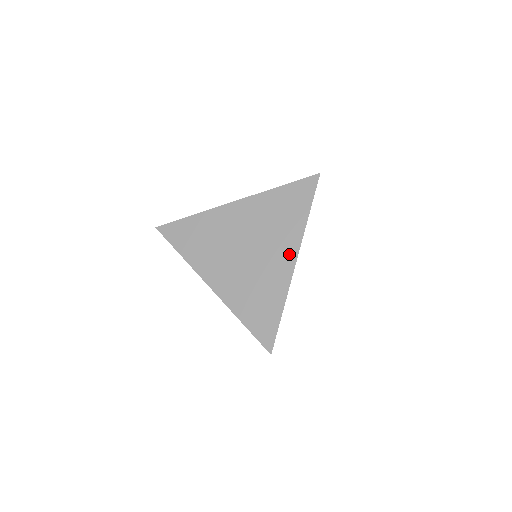
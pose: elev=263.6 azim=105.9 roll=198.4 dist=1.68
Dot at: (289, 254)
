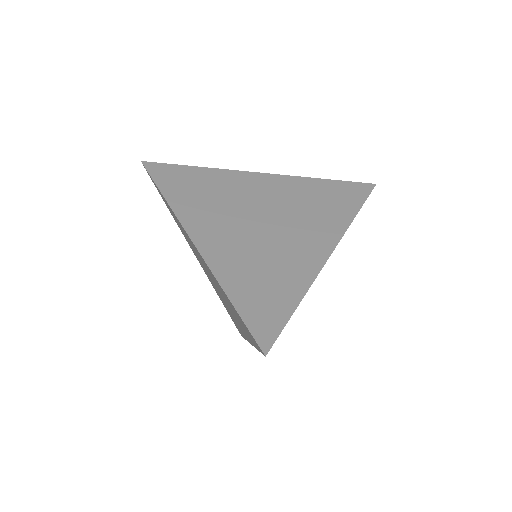
Dot at: (323, 242)
